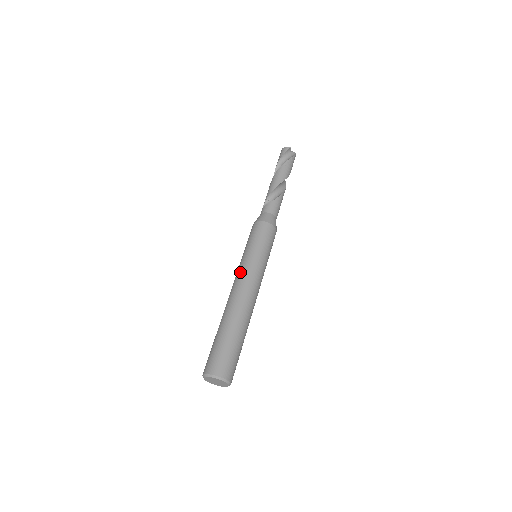
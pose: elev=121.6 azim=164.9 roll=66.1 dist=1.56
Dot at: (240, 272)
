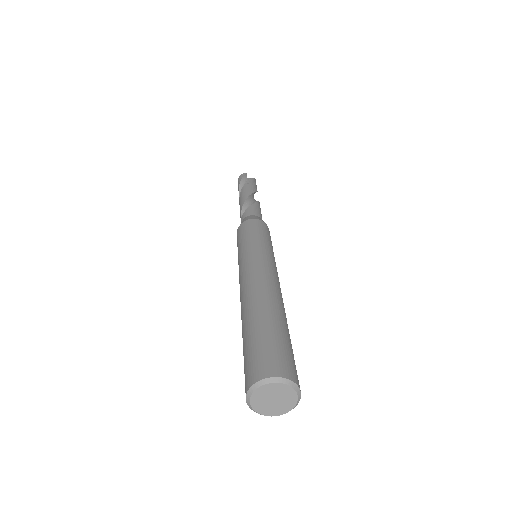
Dot at: (242, 267)
